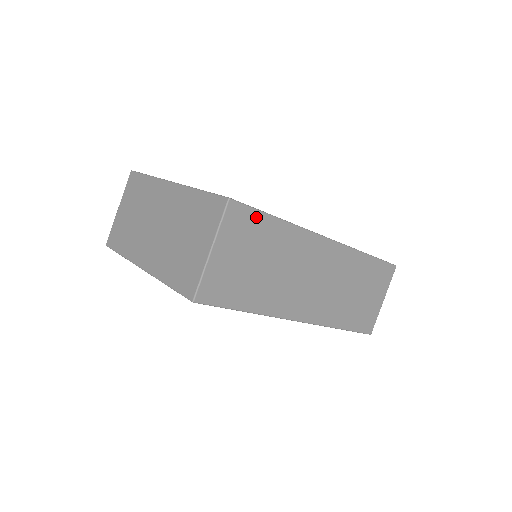
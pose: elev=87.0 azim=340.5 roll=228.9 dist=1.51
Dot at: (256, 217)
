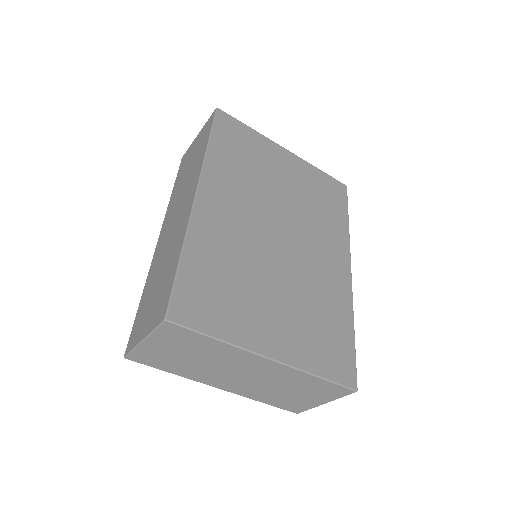
Dot at: occluded
